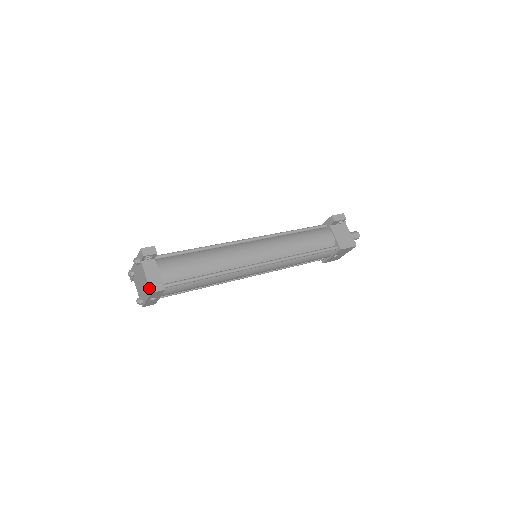
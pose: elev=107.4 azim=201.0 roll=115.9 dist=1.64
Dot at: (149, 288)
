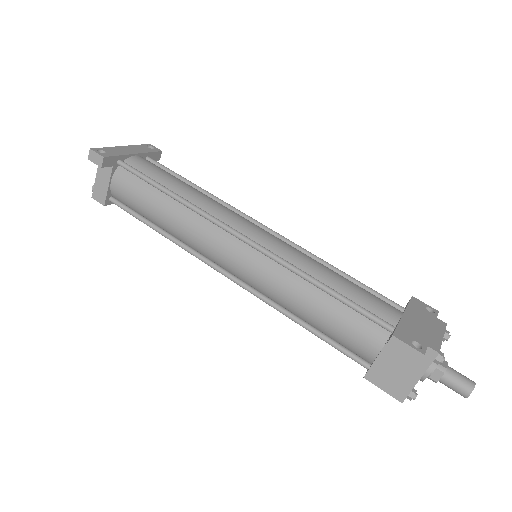
Dot at: (93, 191)
